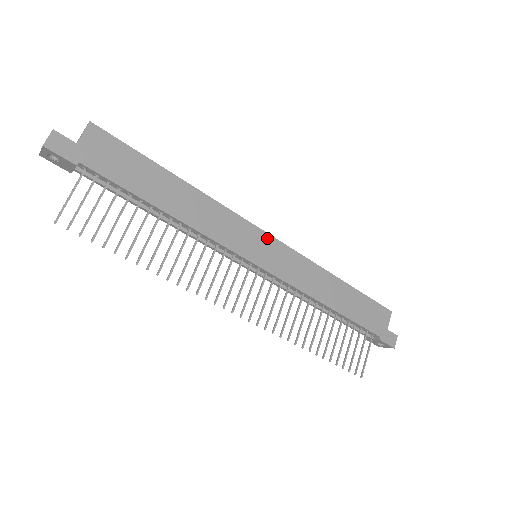
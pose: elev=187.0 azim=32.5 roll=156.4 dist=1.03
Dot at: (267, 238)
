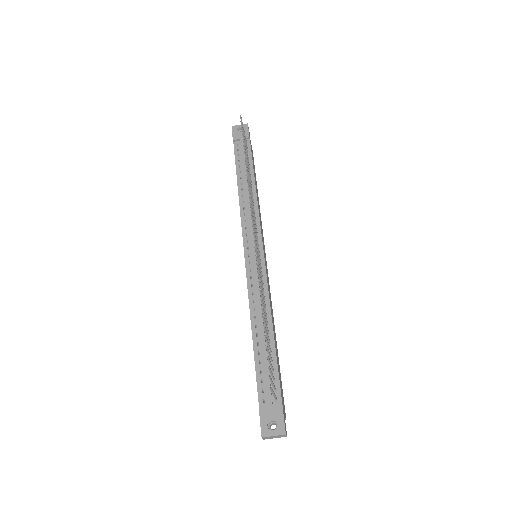
Dot at: (266, 261)
